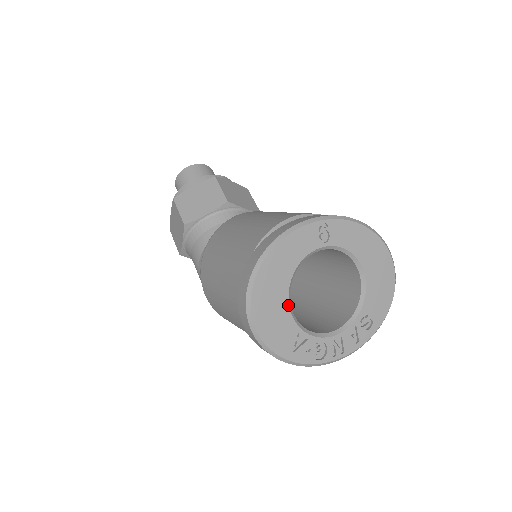
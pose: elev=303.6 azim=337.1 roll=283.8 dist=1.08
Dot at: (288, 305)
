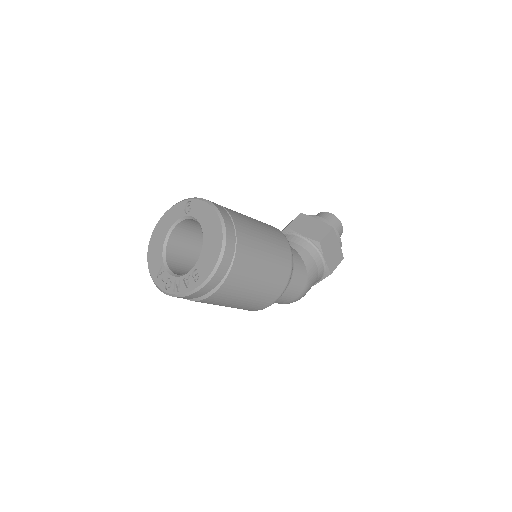
Dot at: (163, 248)
